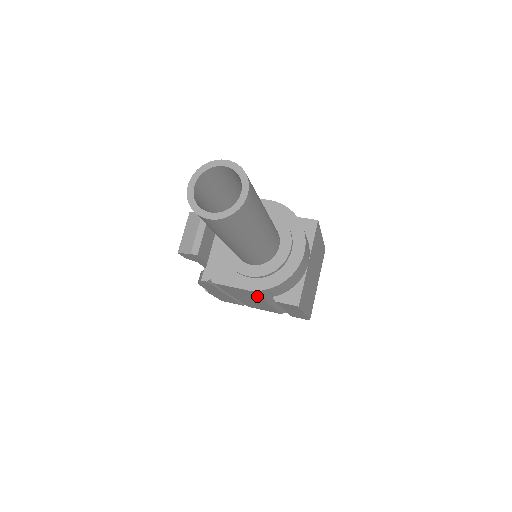
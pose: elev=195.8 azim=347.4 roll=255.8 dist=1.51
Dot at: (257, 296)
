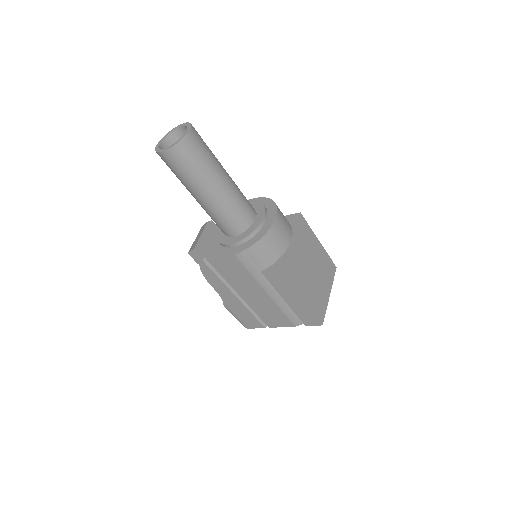
Dot at: (246, 271)
